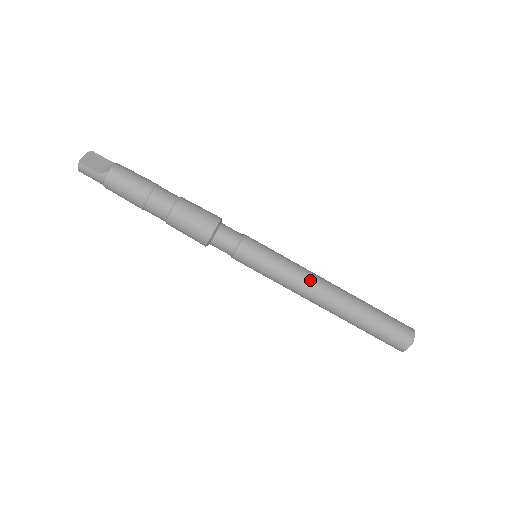
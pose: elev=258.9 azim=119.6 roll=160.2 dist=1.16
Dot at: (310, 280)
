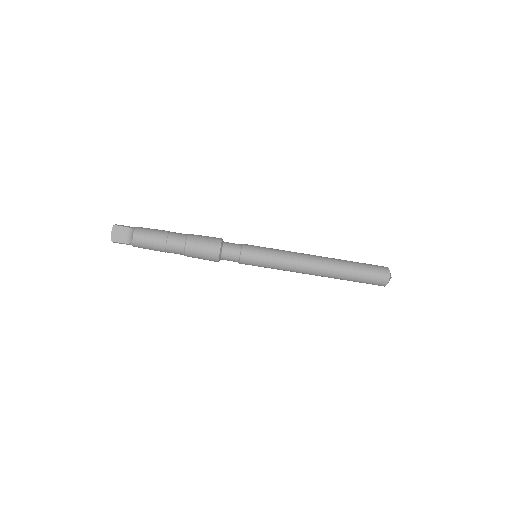
Dot at: (299, 266)
